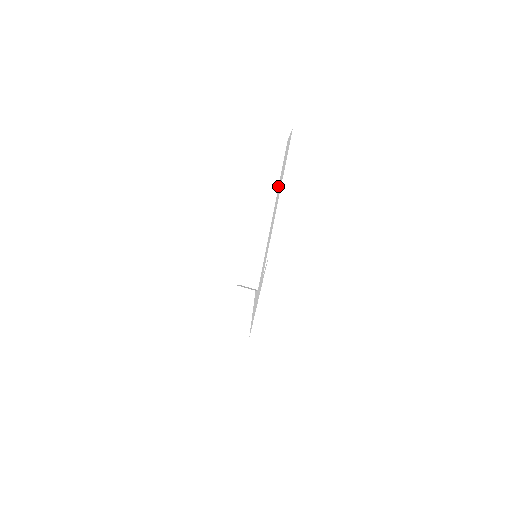
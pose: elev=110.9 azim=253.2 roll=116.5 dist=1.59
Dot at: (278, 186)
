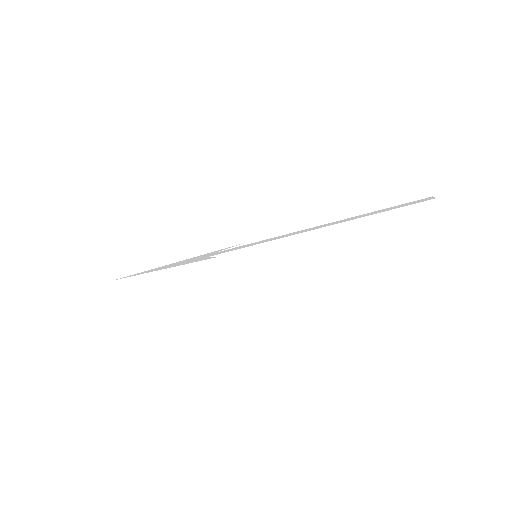
Dot at: occluded
